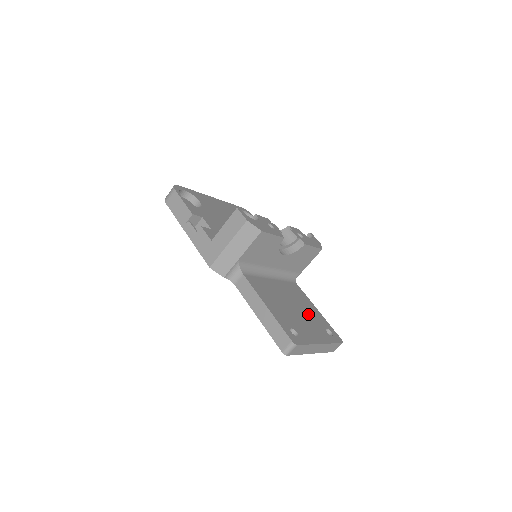
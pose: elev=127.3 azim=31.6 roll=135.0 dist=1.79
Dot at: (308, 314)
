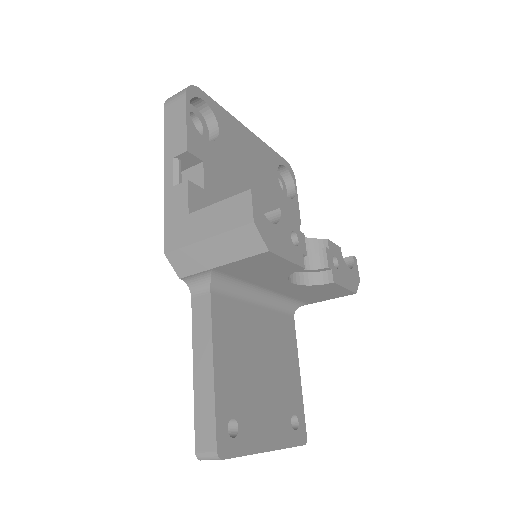
Dot at: (280, 383)
